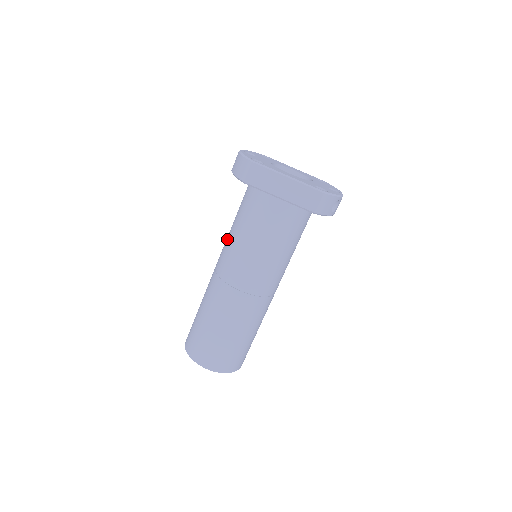
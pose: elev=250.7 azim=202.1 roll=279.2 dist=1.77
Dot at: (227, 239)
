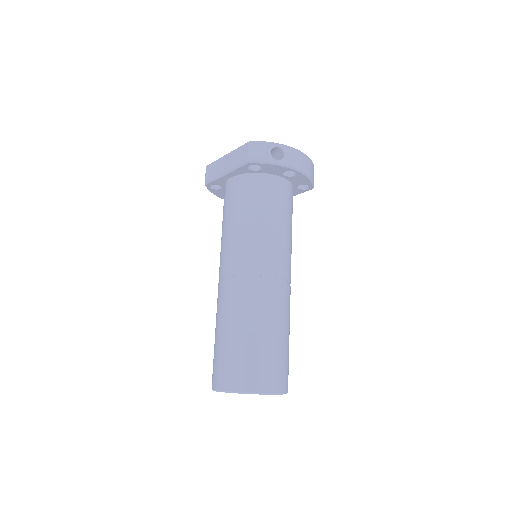
Dot at: occluded
